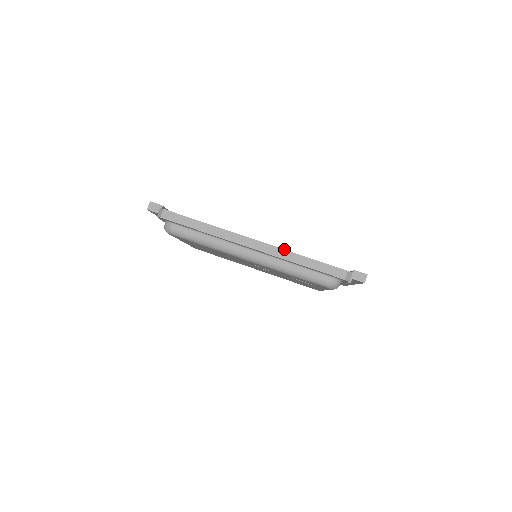
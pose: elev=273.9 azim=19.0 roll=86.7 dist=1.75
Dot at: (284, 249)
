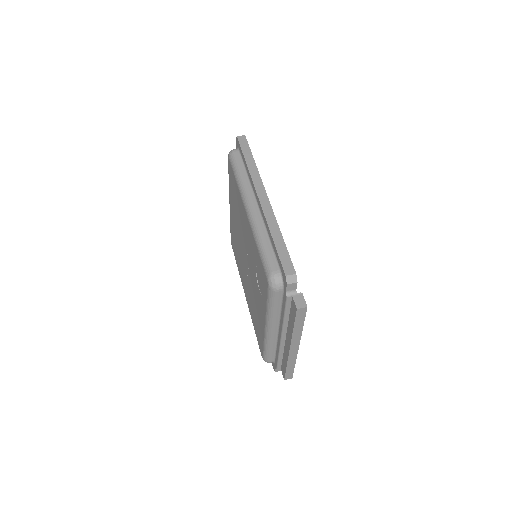
Dot at: occluded
